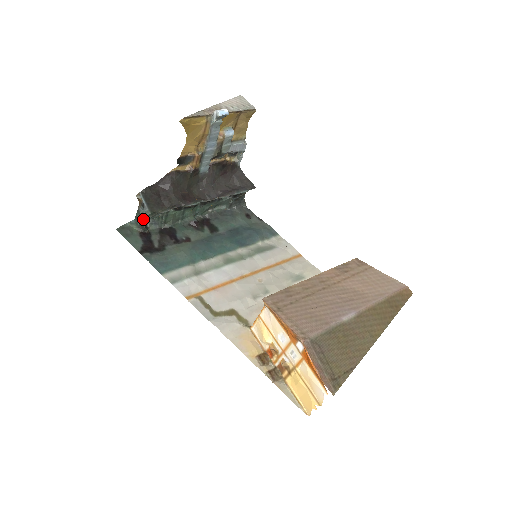
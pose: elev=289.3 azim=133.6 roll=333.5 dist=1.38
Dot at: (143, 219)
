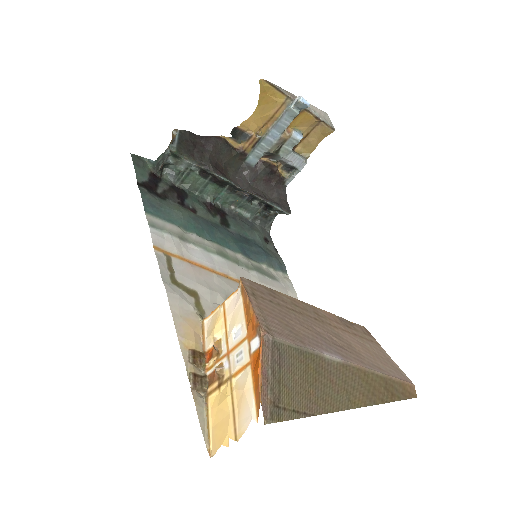
Dot at: (164, 159)
